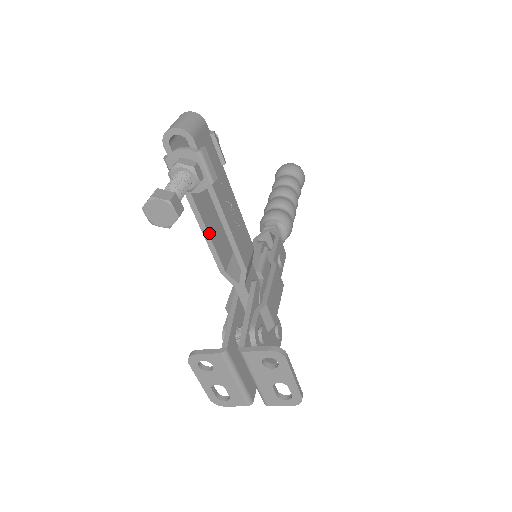
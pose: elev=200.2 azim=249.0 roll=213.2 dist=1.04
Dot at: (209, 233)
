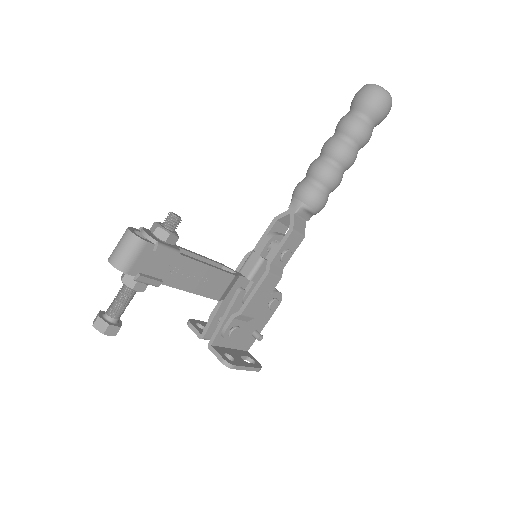
Dot at: occluded
